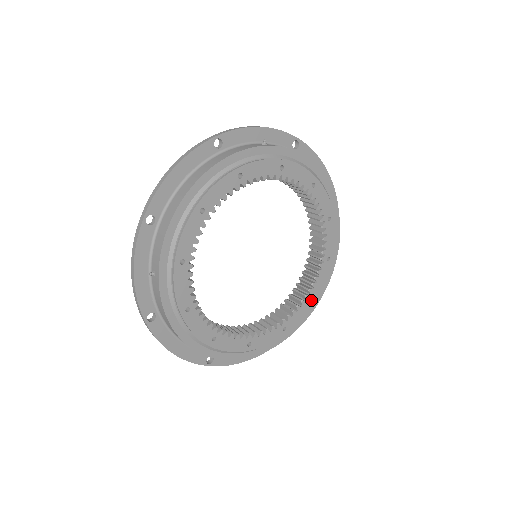
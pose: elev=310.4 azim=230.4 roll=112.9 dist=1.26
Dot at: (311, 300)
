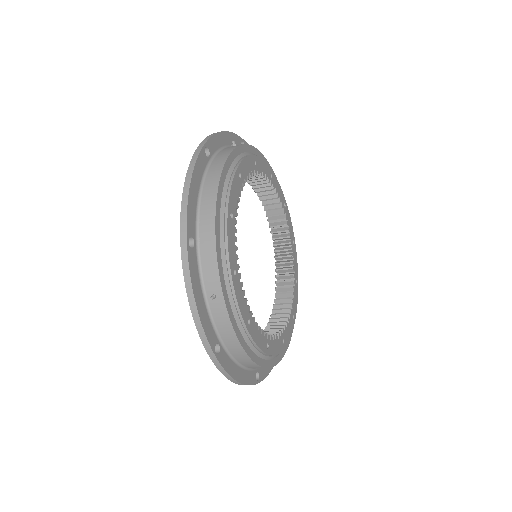
Dot at: (296, 284)
